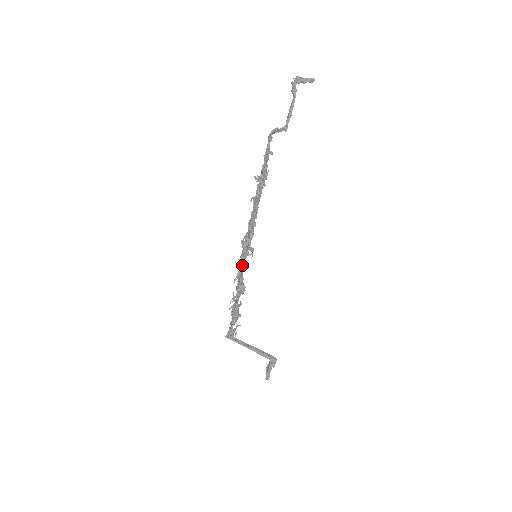
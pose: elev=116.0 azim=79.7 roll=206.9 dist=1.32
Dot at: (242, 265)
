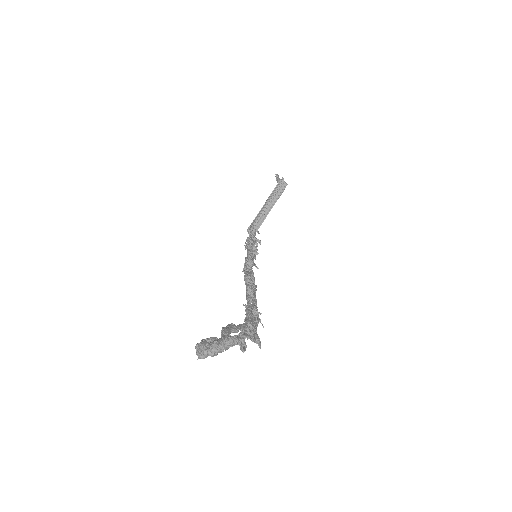
Dot at: occluded
